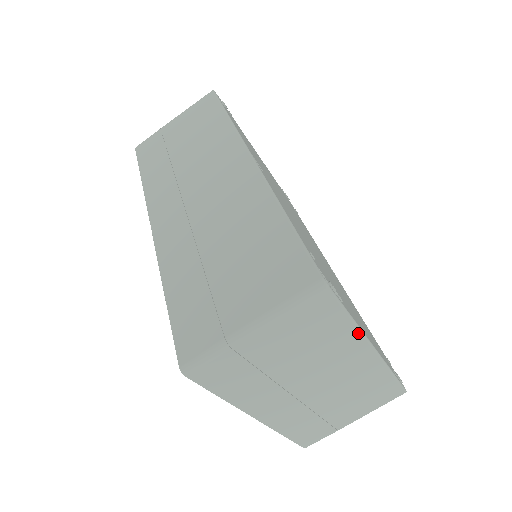
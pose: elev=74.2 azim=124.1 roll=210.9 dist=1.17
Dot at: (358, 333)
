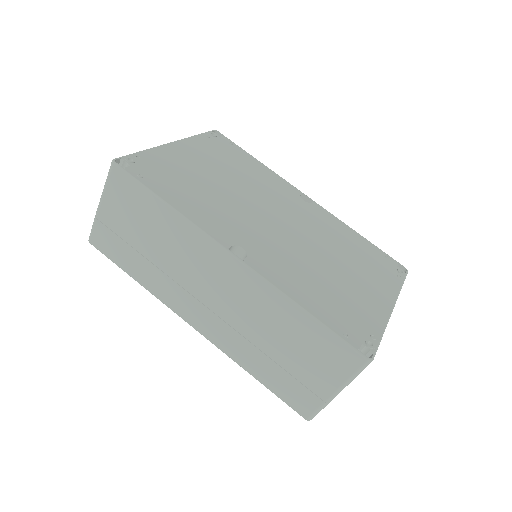
Dot at: (386, 326)
